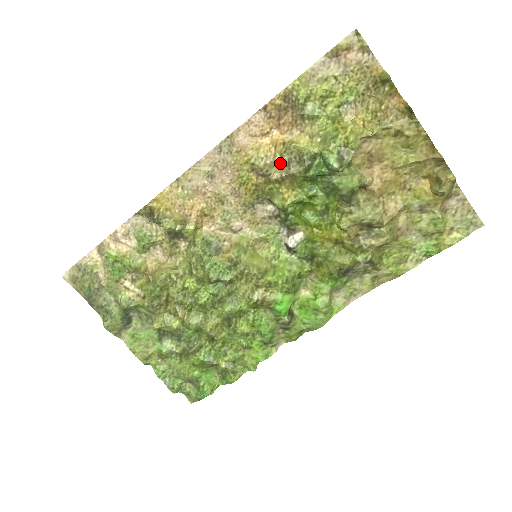
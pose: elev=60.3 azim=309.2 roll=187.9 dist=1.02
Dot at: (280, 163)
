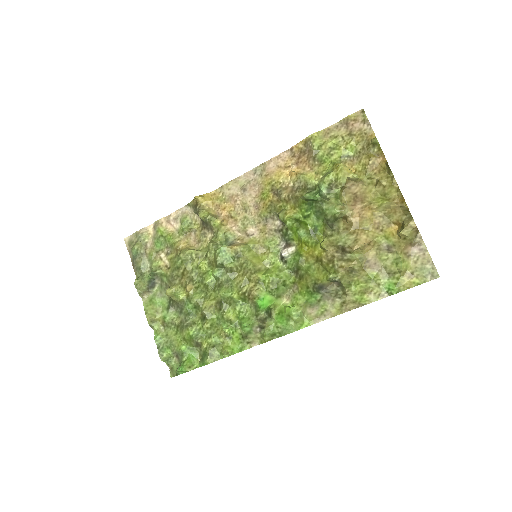
Dot at: (291, 188)
